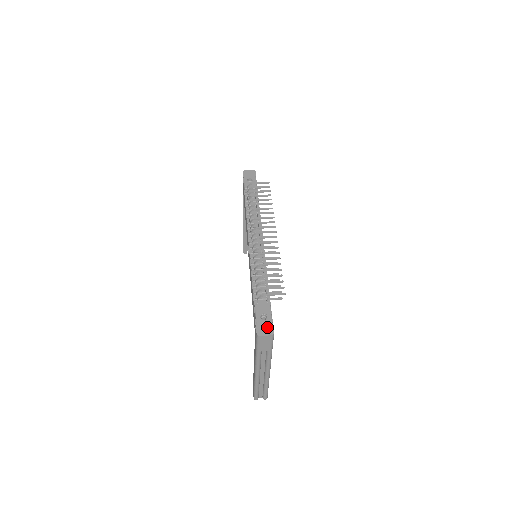
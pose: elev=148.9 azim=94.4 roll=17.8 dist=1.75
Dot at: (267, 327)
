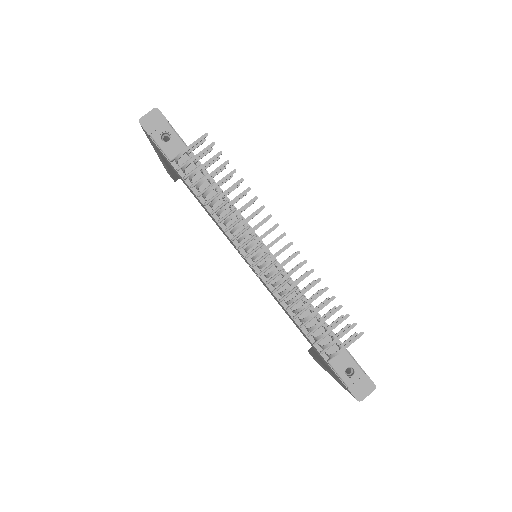
Dot at: (363, 383)
